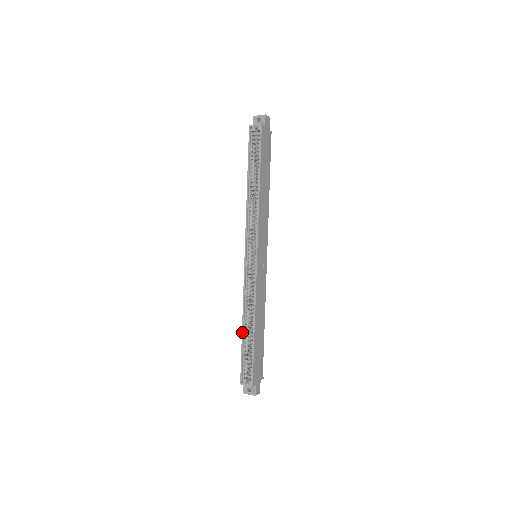
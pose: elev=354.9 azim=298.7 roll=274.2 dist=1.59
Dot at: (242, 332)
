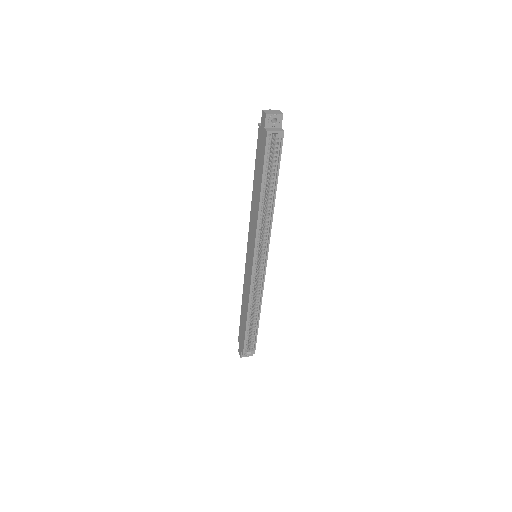
Dot at: (247, 322)
